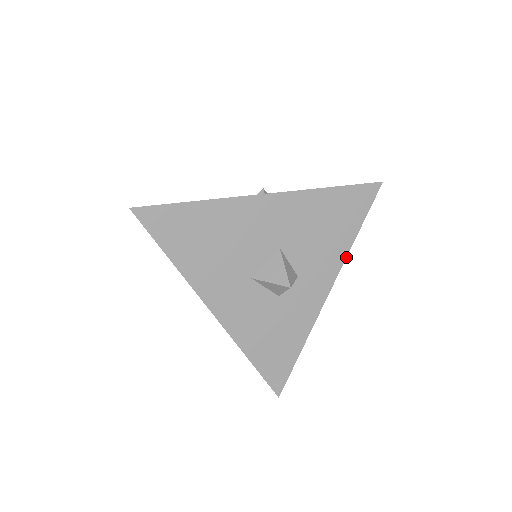
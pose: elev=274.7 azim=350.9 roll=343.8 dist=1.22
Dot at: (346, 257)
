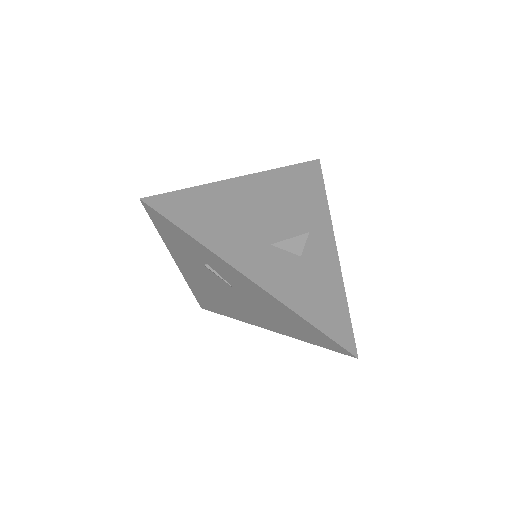
Dot at: (330, 216)
